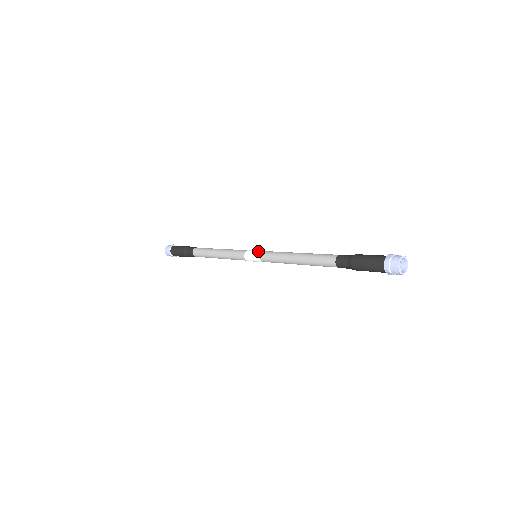
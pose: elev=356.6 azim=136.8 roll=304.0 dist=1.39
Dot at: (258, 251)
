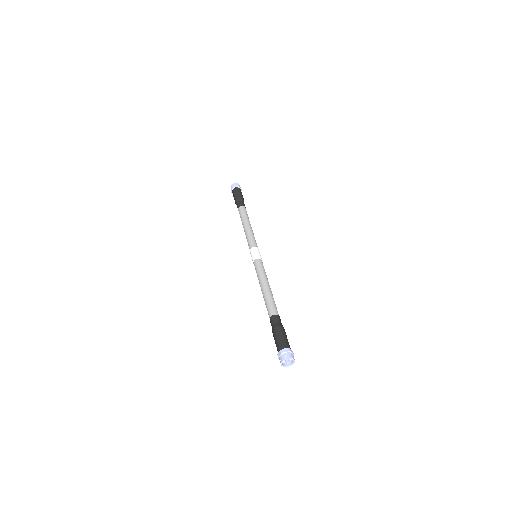
Dot at: (257, 256)
